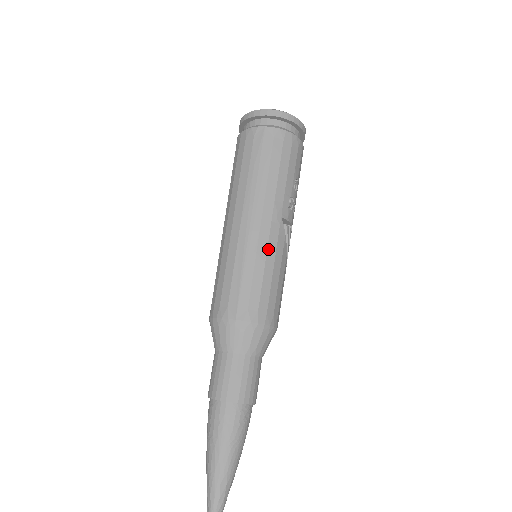
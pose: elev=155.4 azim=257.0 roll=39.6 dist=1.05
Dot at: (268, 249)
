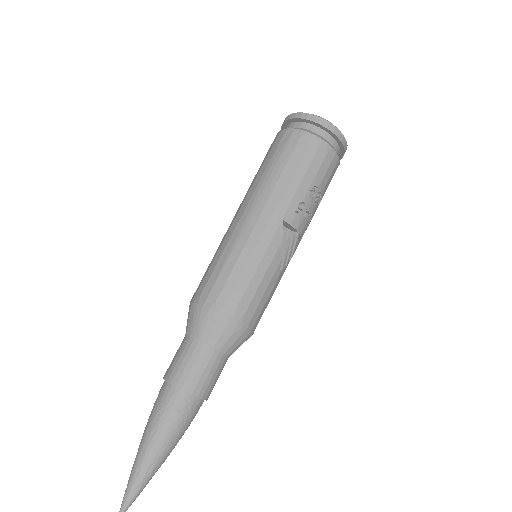
Dot at: (257, 247)
